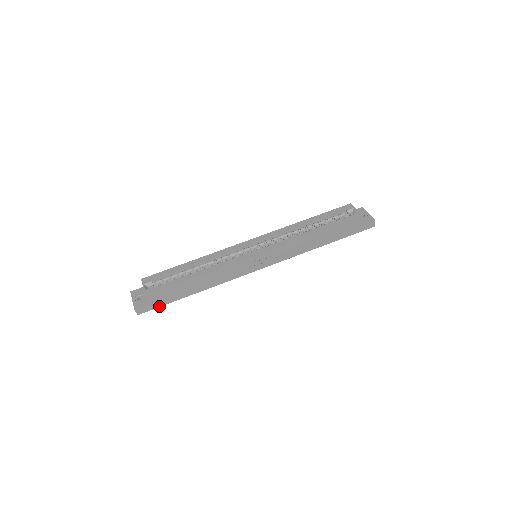
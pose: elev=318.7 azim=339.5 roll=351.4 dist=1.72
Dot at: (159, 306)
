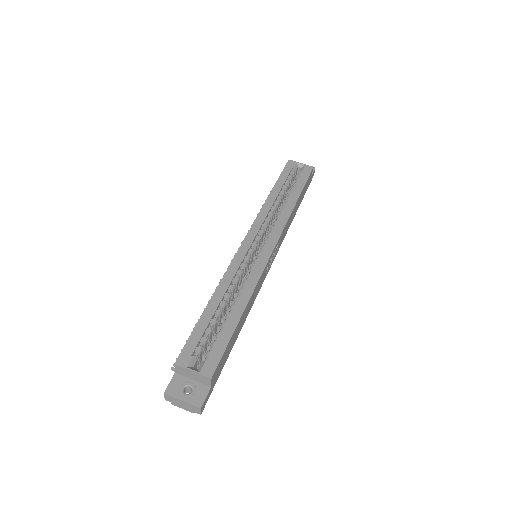
Dot at: (215, 383)
